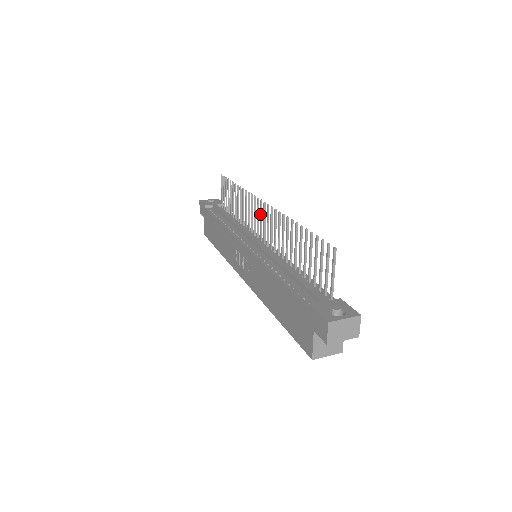
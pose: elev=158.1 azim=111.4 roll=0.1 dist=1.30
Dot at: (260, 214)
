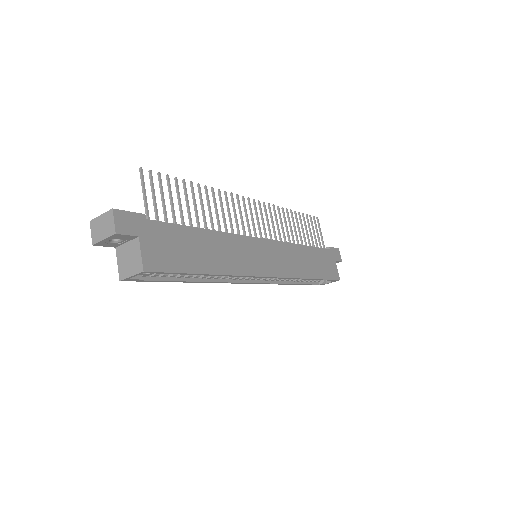
Dot at: (255, 213)
